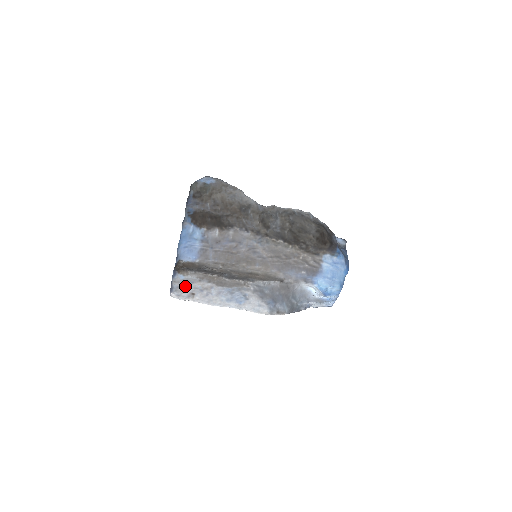
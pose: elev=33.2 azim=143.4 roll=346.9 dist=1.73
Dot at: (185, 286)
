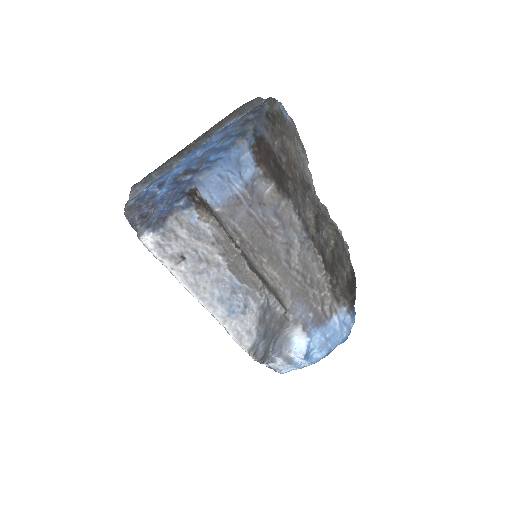
Dot at: (183, 236)
